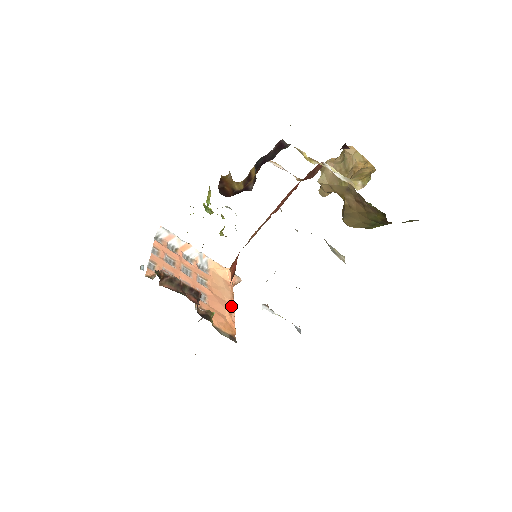
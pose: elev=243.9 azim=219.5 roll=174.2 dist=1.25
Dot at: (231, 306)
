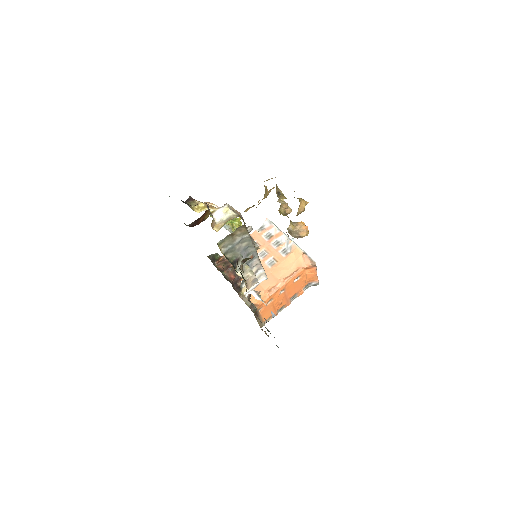
Dot at: (280, 284)
